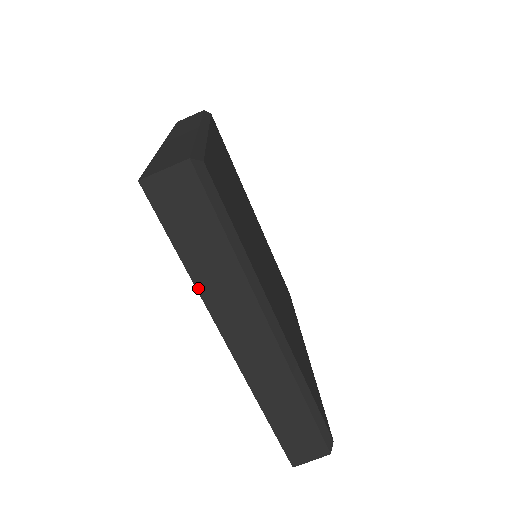
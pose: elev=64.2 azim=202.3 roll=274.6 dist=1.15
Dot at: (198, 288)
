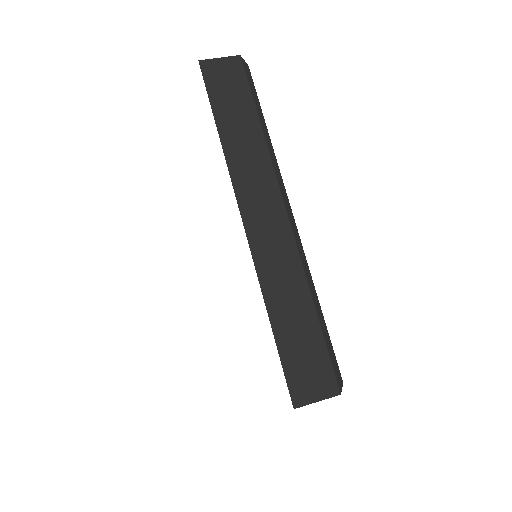
Dot at: (225, 153)
